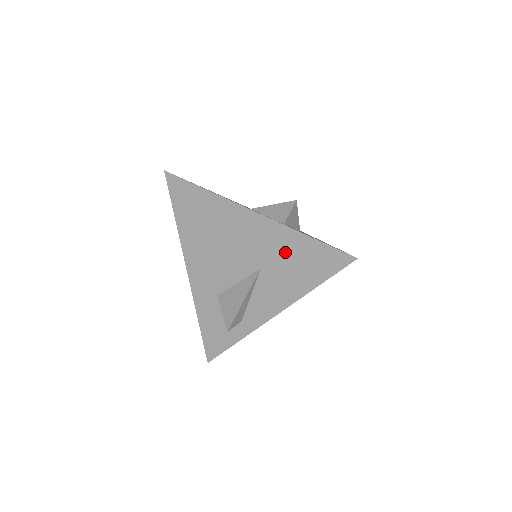
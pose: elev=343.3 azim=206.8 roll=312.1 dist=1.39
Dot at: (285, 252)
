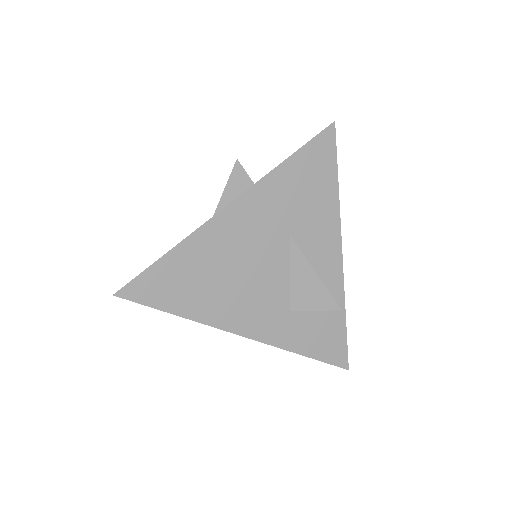
Dot at: (289, 195)
